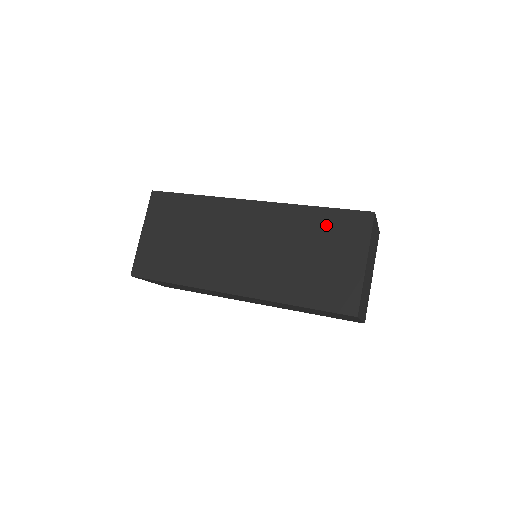
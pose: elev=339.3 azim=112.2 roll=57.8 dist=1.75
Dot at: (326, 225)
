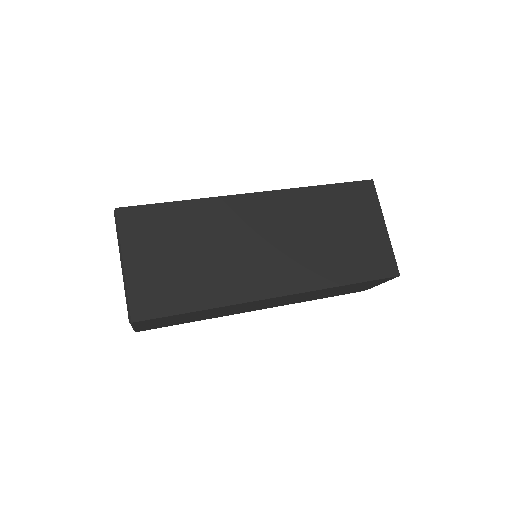
Dot at: (338, 201)
